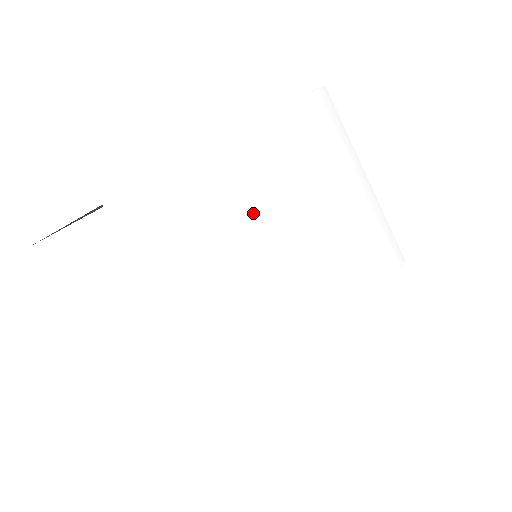
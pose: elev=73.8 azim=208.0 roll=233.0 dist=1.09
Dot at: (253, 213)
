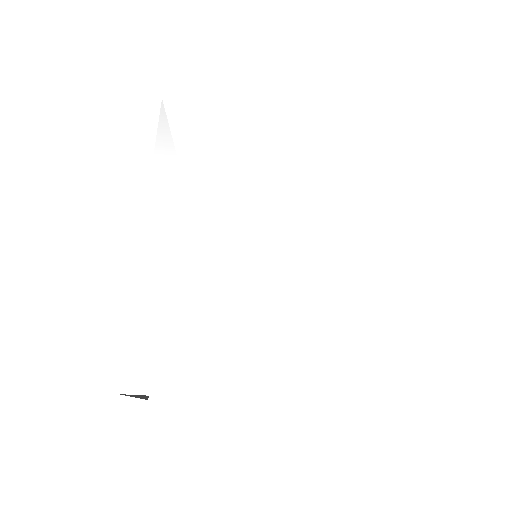
Dot at: (201, 272)
